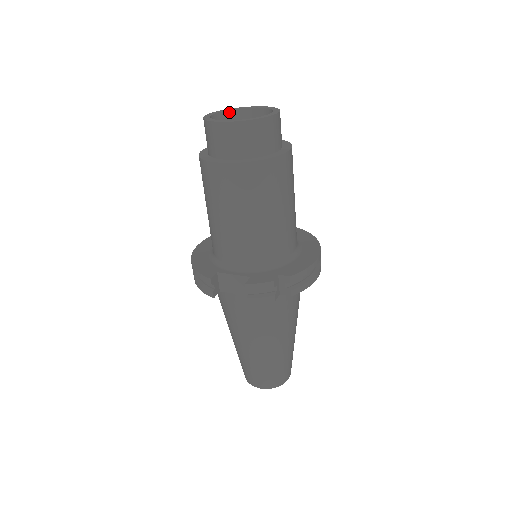
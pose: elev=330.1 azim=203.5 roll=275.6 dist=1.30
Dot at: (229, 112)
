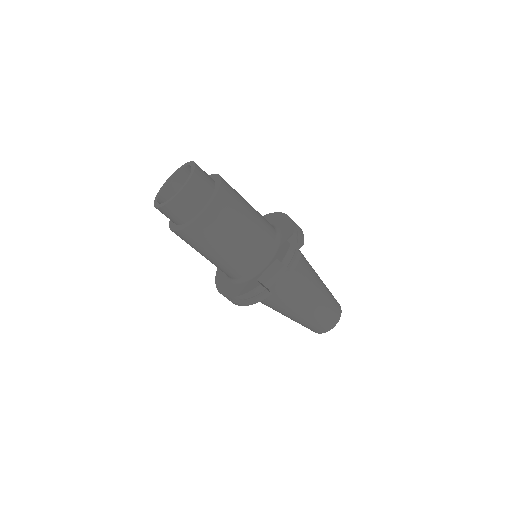
Dot at: (160, 195)
